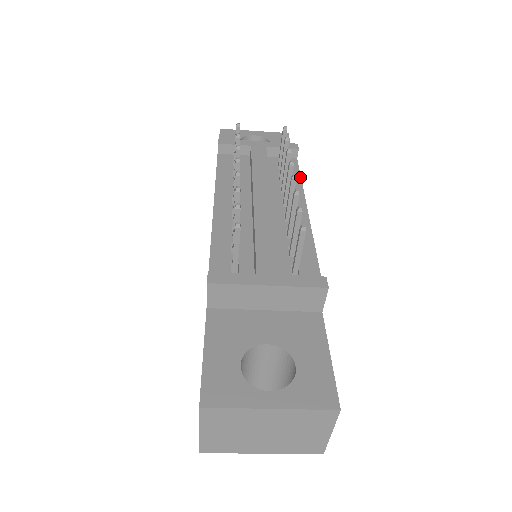
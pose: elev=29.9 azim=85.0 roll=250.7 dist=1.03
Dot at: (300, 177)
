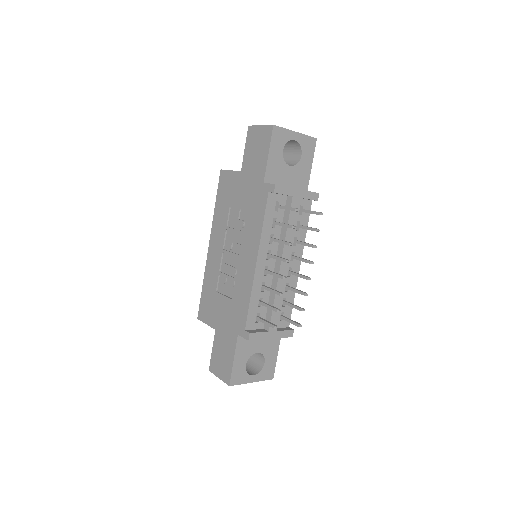
Dot at: occluded
